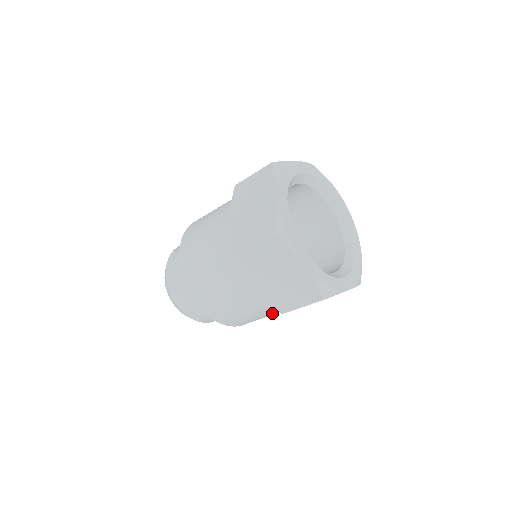
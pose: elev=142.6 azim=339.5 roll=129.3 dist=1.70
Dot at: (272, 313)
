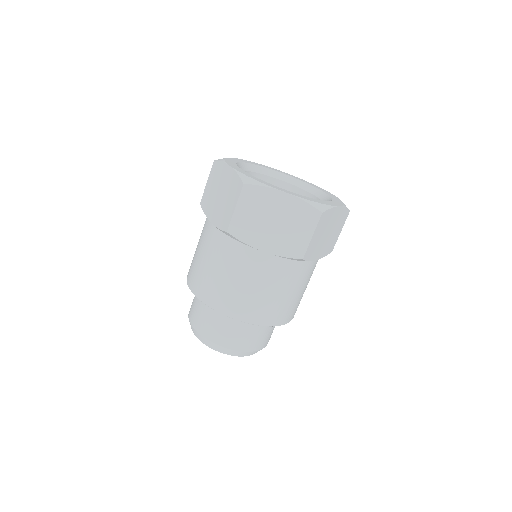
Dot at: (299, 280)
